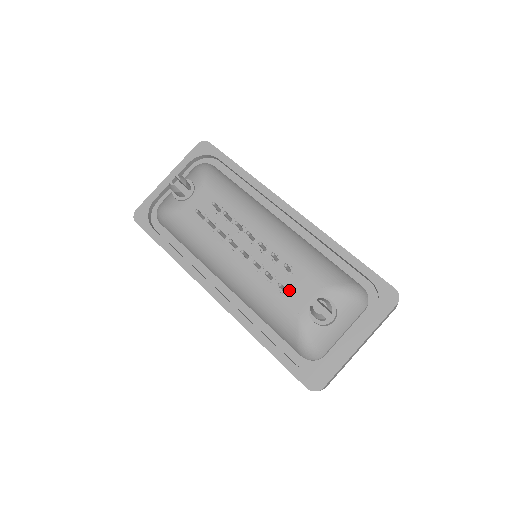
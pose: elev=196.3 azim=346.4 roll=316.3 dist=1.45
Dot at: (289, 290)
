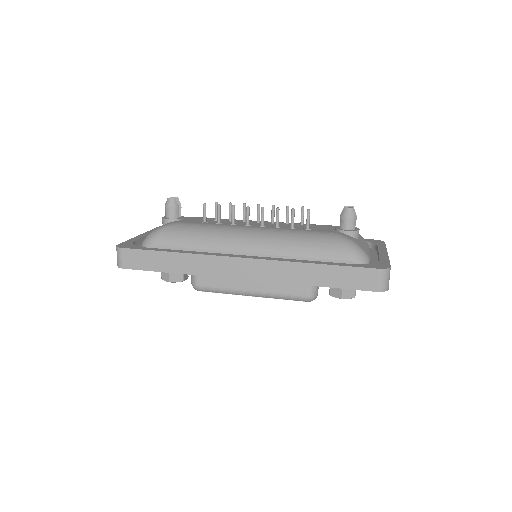
Dot at: (312, 228)
